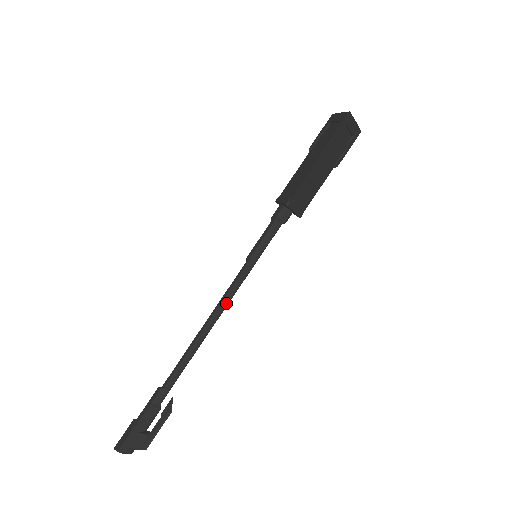
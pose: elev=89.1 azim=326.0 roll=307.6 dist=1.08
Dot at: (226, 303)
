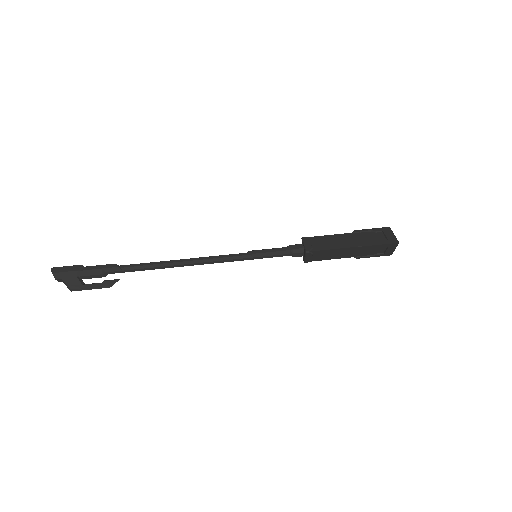
Dot at: (209, 262)
